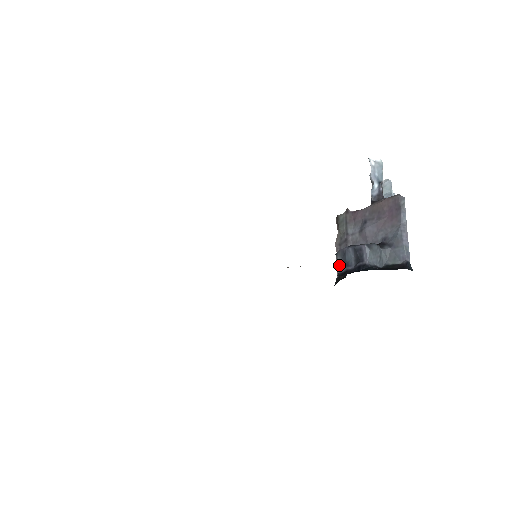
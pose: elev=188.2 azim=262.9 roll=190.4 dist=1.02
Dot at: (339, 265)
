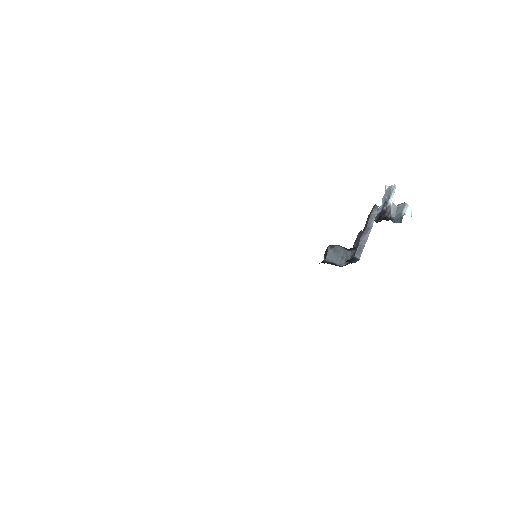
Dot at: occluded
